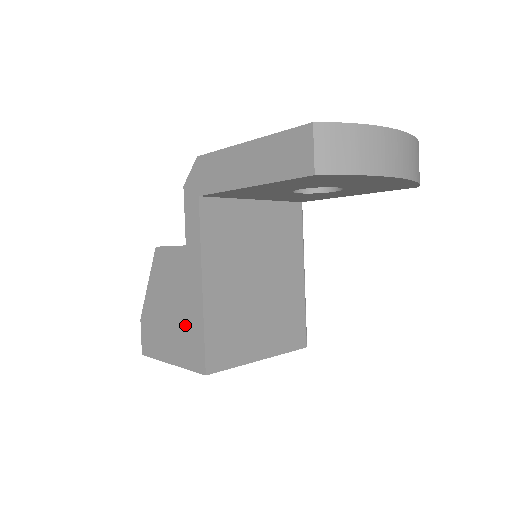
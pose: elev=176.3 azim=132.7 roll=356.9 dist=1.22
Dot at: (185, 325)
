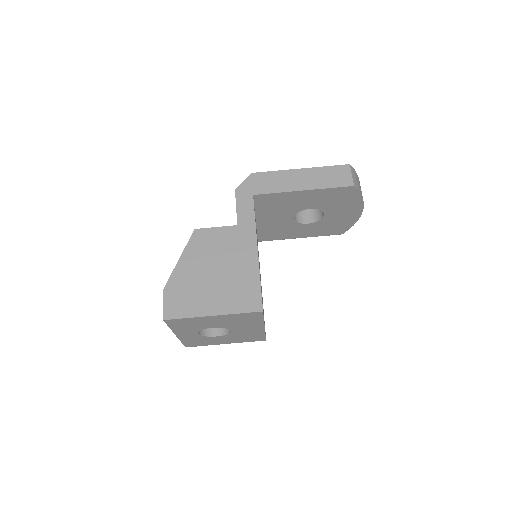
Dot at: (236, 280)
